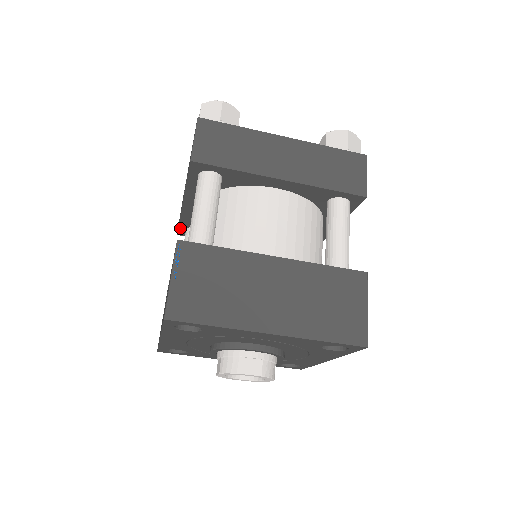
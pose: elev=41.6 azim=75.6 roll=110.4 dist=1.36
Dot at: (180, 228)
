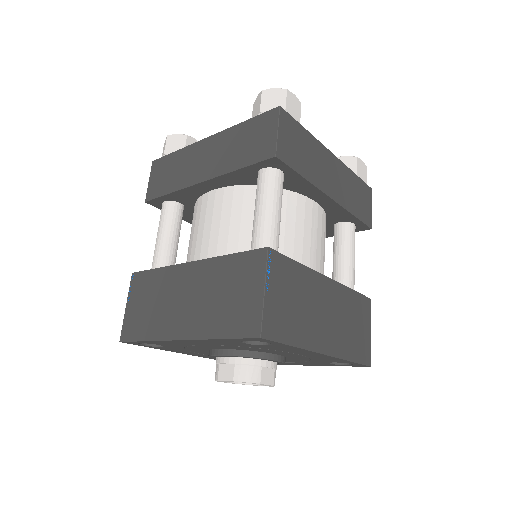
Dot at: occluded
